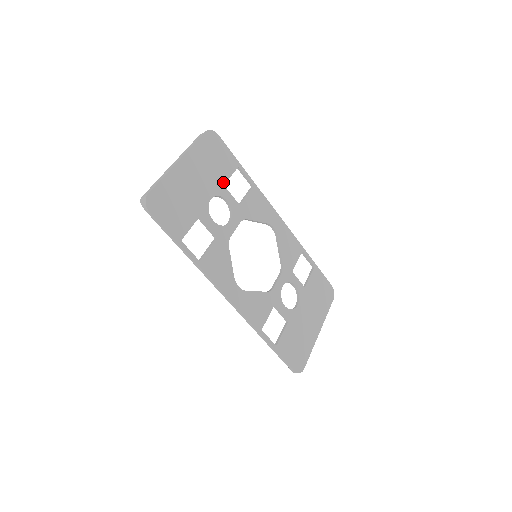
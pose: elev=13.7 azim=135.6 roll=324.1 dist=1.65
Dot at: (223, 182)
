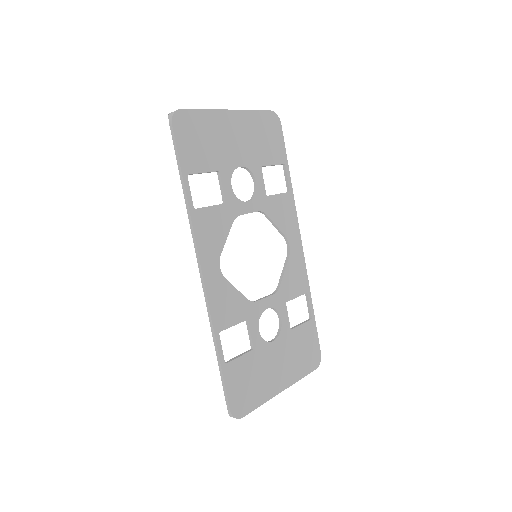
Dot at: (262, 163)
